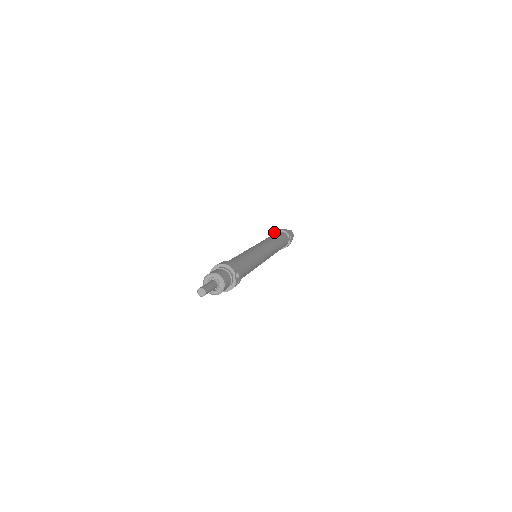
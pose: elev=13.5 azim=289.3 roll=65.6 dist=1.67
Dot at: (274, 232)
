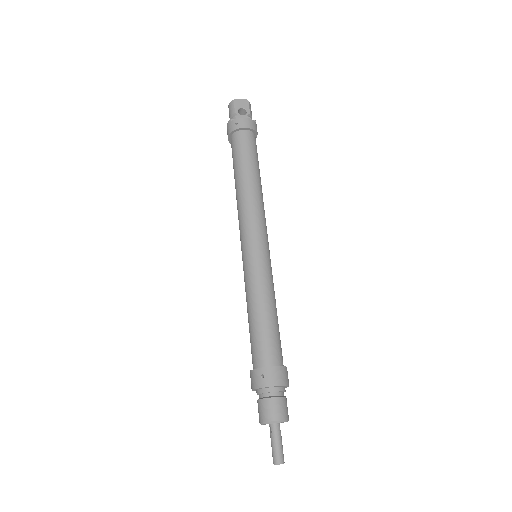
Dot at: (236, 129)
